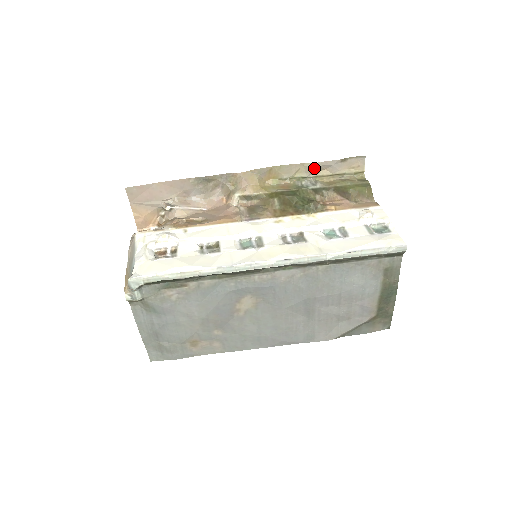
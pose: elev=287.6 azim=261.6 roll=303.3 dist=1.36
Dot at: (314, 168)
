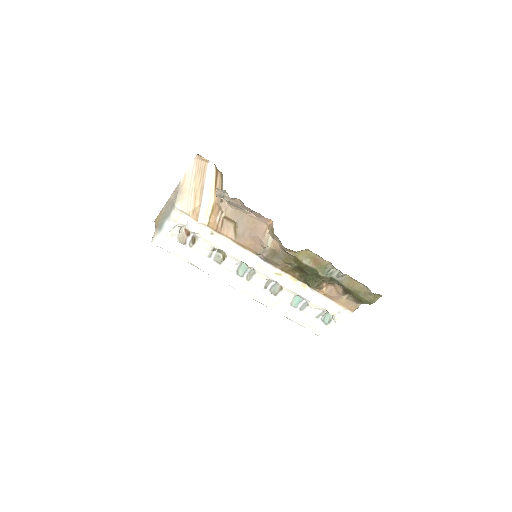
Dot at: occluded
